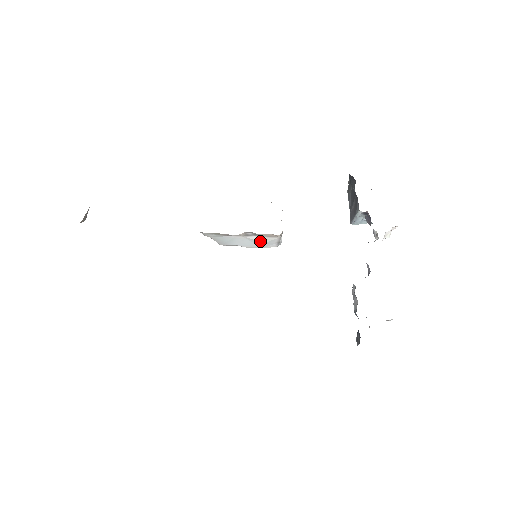
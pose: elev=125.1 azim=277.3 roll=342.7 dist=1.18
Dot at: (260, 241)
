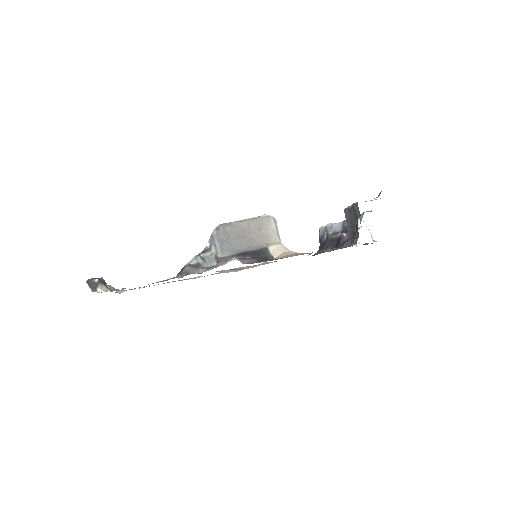
Dot at: occluded
